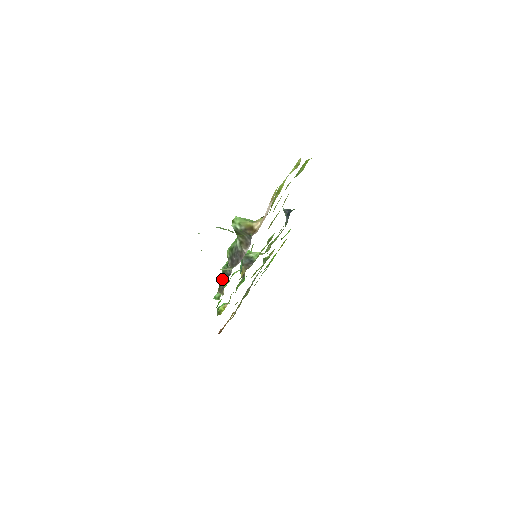
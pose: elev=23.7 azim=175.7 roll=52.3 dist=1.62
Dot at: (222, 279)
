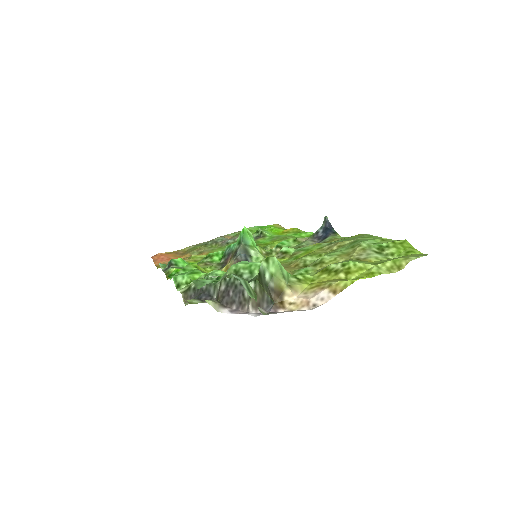
Dot at: occluded
